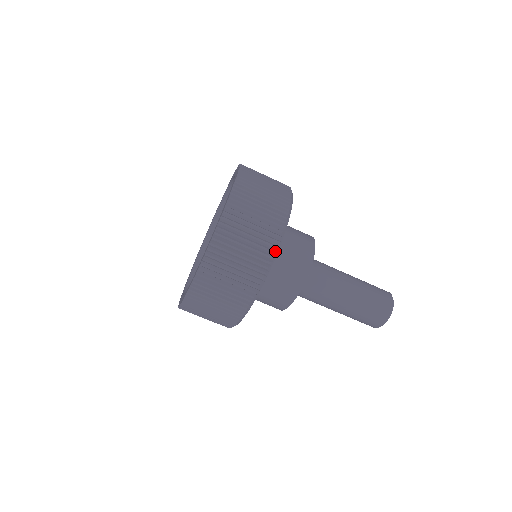
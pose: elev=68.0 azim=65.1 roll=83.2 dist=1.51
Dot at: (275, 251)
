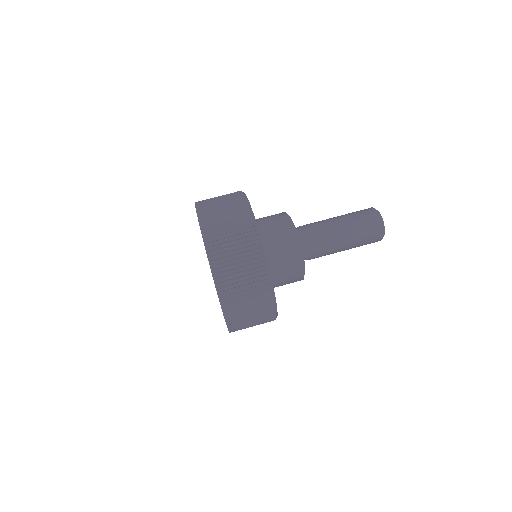
Dot at: (265, 262)
